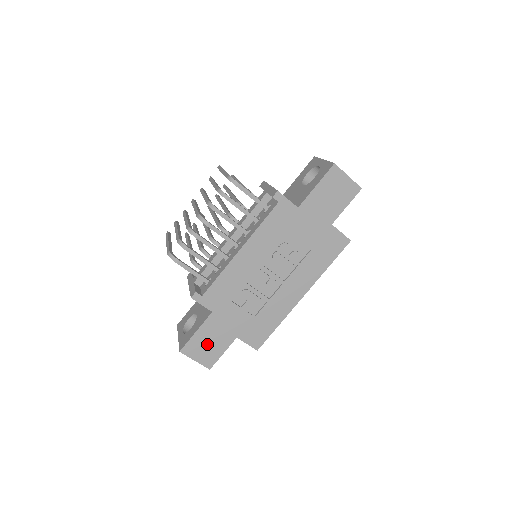
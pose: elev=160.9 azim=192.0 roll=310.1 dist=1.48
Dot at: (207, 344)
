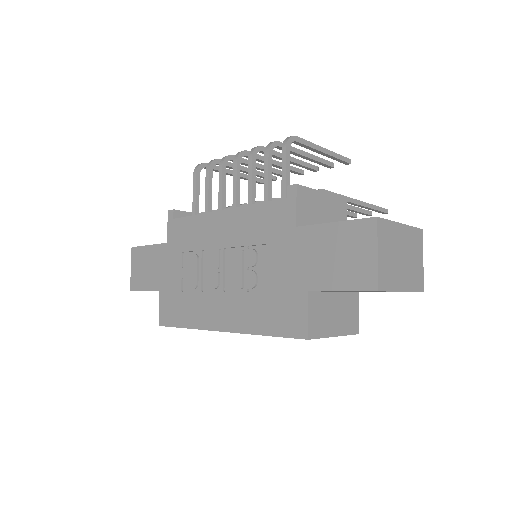
Dot at: (145, 266)
